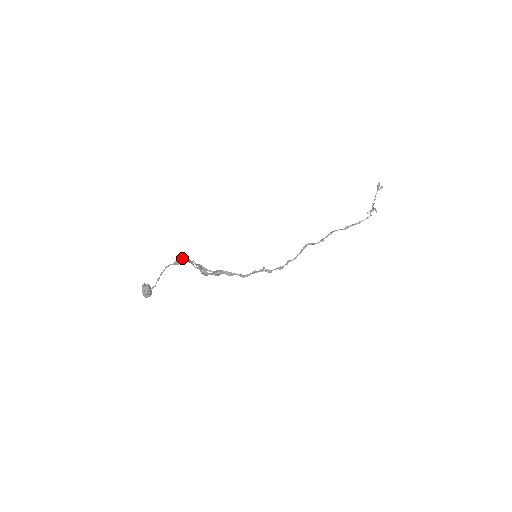
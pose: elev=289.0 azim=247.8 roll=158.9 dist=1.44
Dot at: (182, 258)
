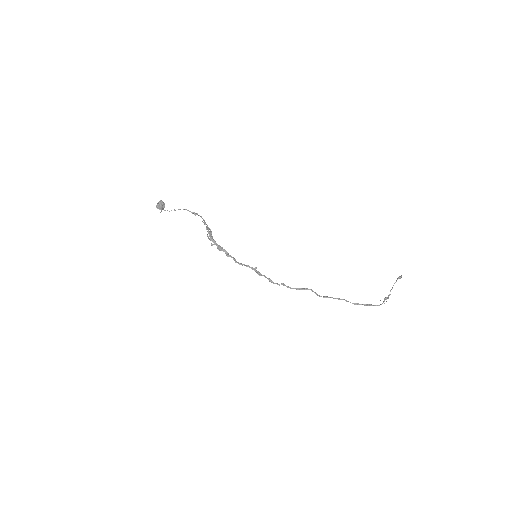
Dot at: occluded
